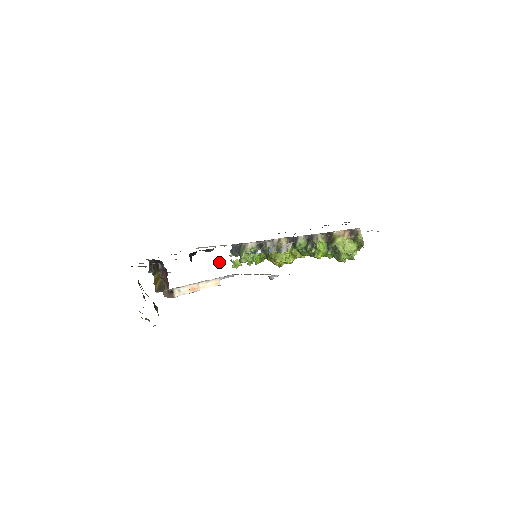
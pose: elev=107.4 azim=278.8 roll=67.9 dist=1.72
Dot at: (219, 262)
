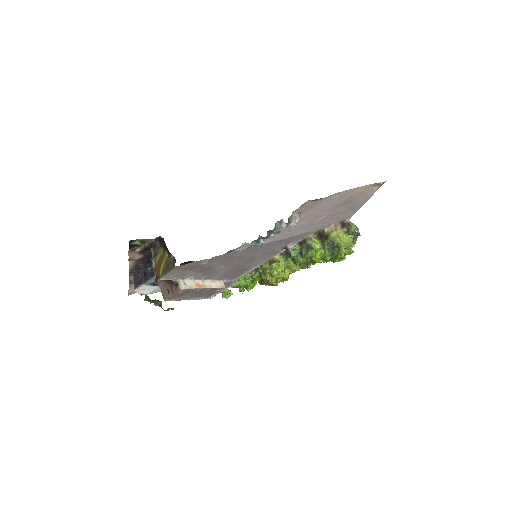
Dot at: occluded
